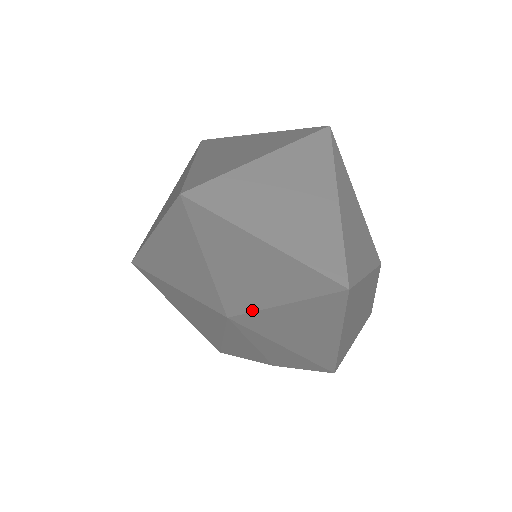
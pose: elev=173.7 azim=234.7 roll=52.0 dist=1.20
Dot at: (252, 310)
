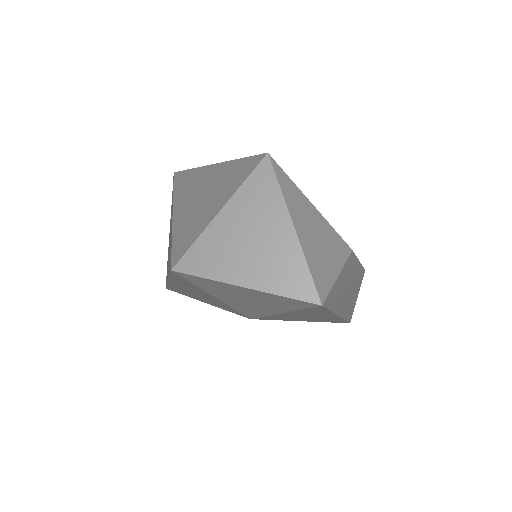
Dot at: (264, 316)
